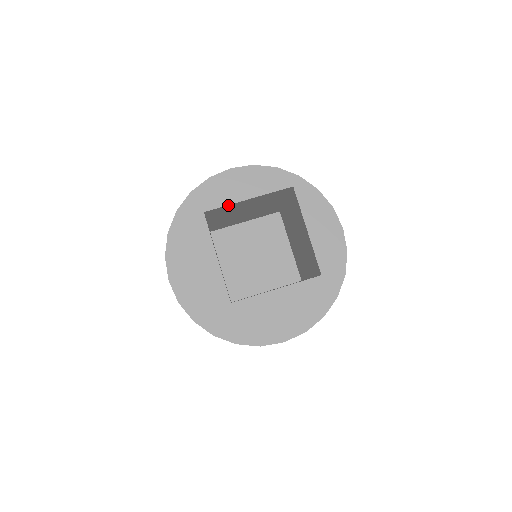
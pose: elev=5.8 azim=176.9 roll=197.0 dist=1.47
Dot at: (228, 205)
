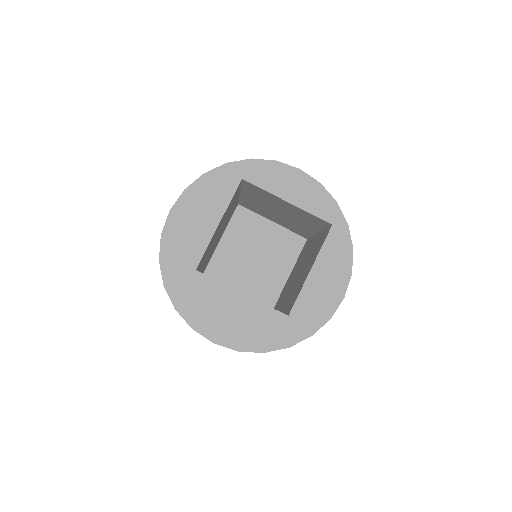
Dot at: (267, 191)
